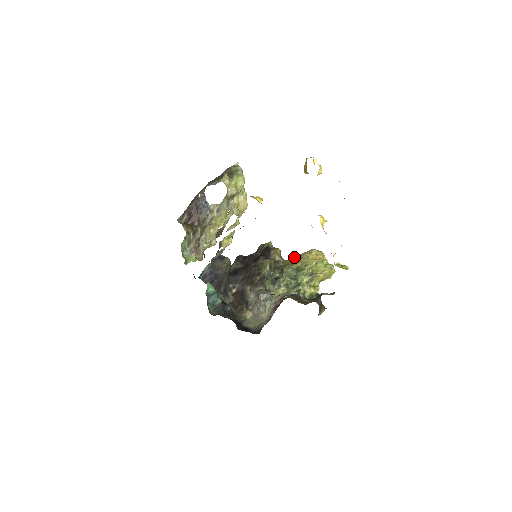
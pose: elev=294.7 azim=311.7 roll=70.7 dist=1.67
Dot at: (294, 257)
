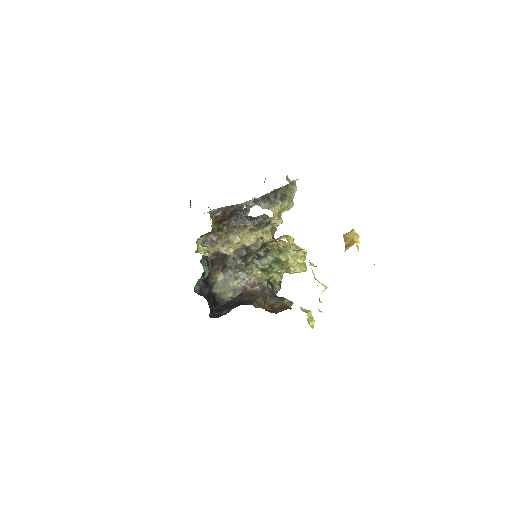
Dot at: (283, 244)
